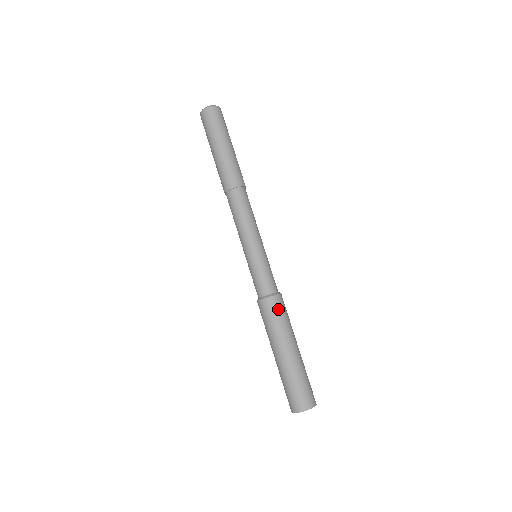
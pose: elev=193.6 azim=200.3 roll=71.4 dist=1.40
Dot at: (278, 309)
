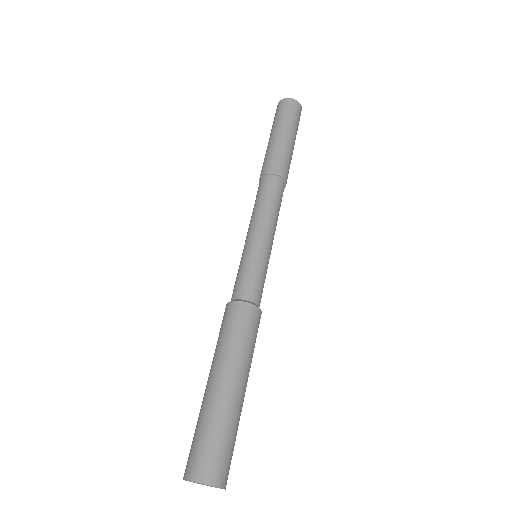
Dot at: (253, 325)
